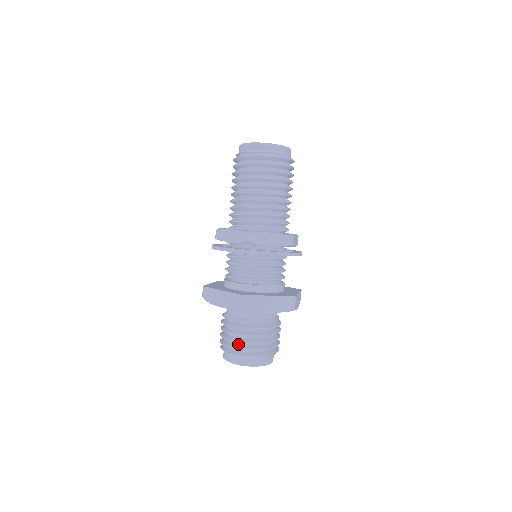
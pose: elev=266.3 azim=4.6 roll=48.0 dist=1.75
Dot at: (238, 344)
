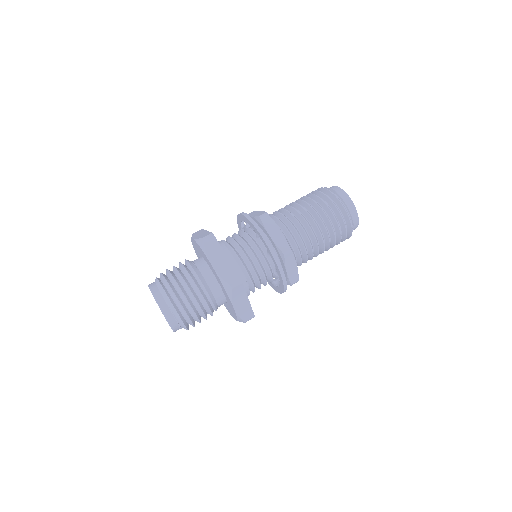
Dot at: (181, 299)
